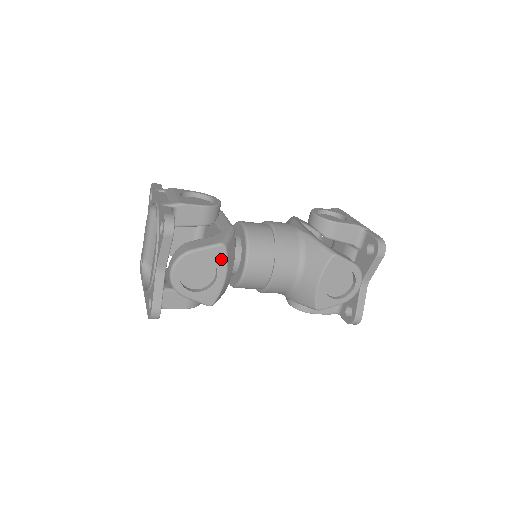
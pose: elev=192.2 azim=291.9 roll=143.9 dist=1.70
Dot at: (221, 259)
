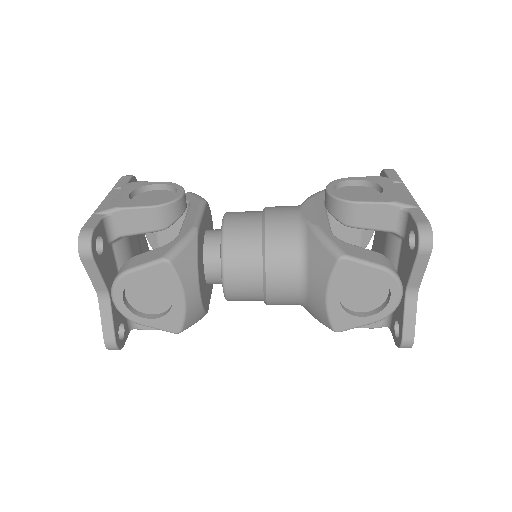
Dot at: (169, 278)
